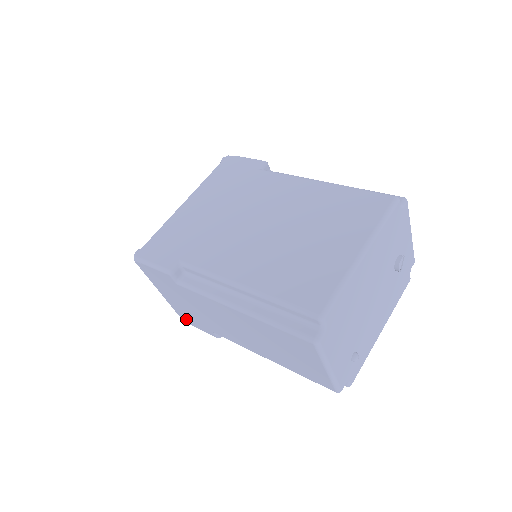
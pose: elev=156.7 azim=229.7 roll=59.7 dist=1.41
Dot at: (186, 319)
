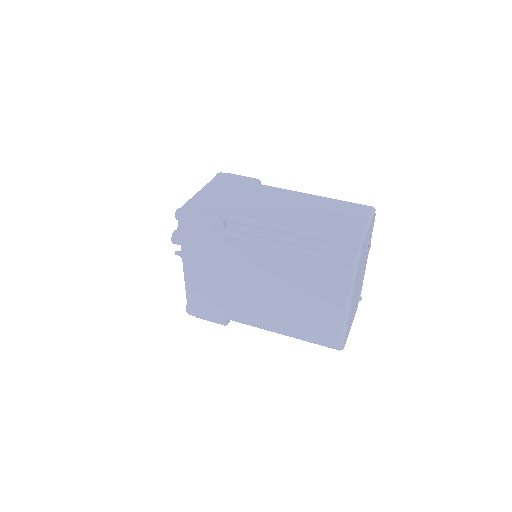
Dot at: occluded
